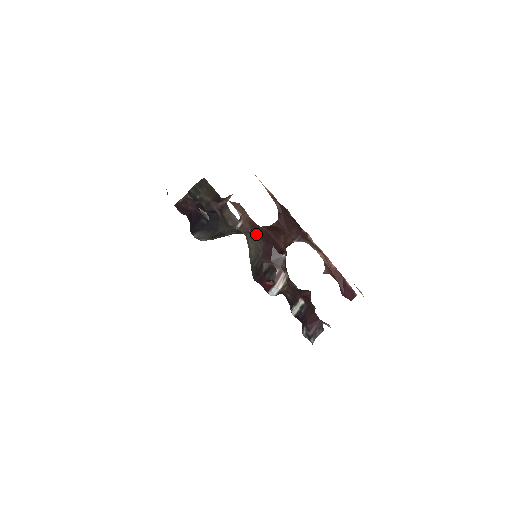
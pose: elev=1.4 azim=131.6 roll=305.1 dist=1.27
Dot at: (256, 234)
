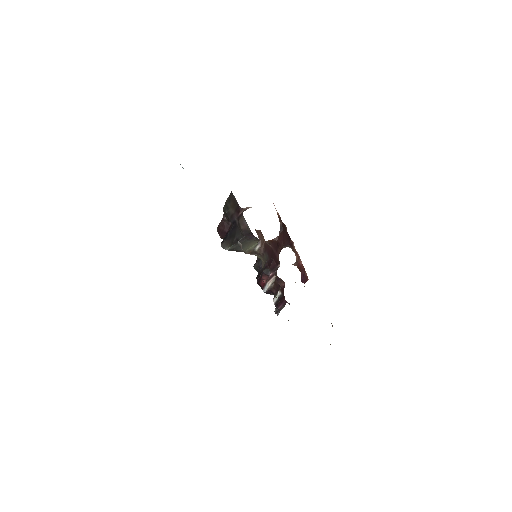
Dot at: (267, 254)
